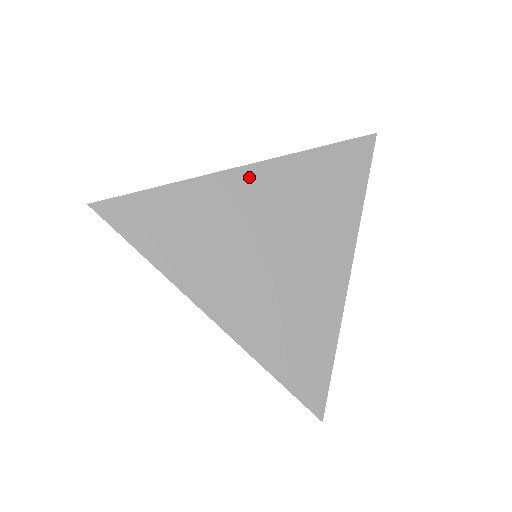
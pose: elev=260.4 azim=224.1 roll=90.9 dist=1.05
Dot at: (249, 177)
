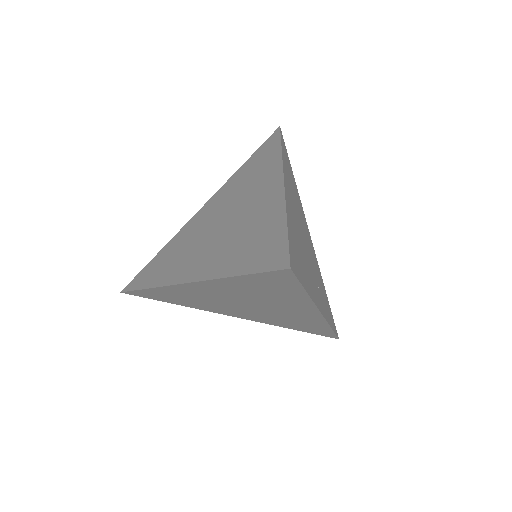
Dot at: (205, 209)
